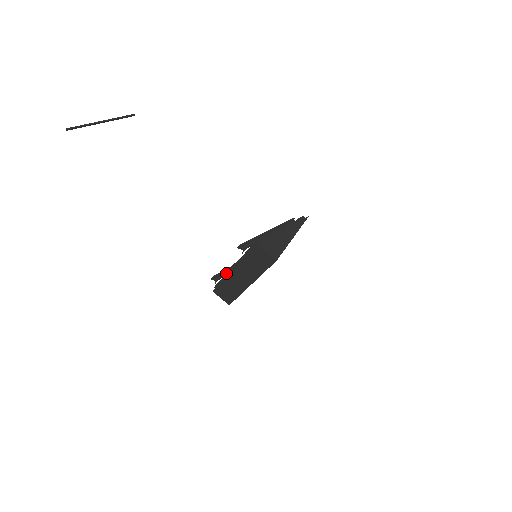
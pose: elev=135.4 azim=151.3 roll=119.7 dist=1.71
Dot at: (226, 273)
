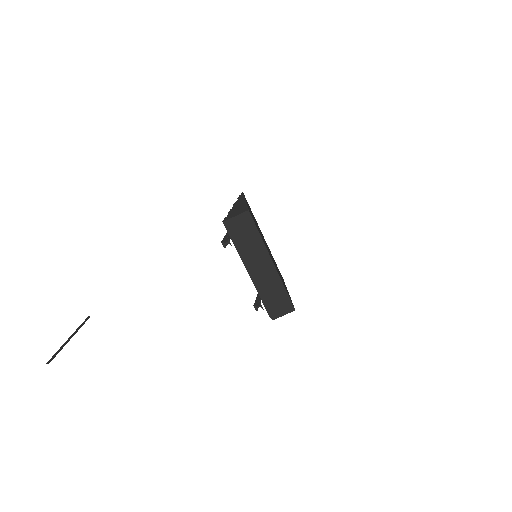
Dot at: occluded
